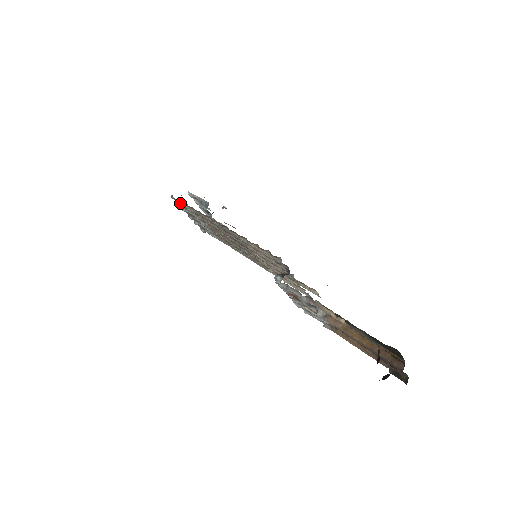
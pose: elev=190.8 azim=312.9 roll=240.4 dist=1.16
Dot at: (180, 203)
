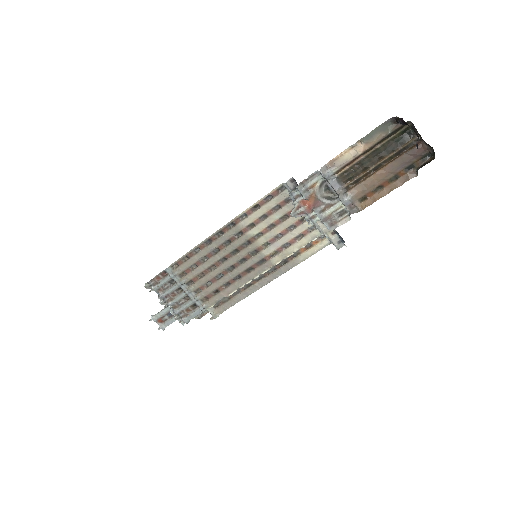
Dot at: (157, 283)
